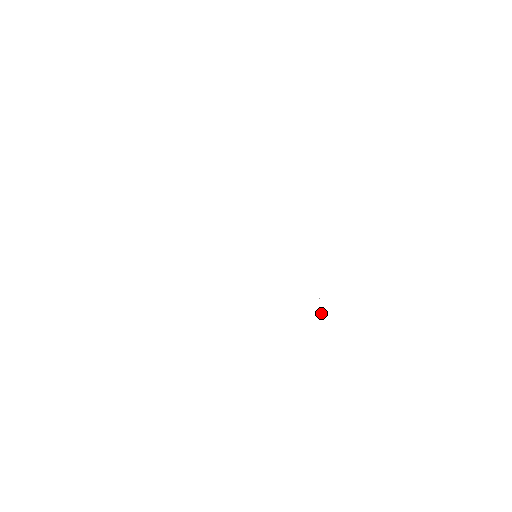
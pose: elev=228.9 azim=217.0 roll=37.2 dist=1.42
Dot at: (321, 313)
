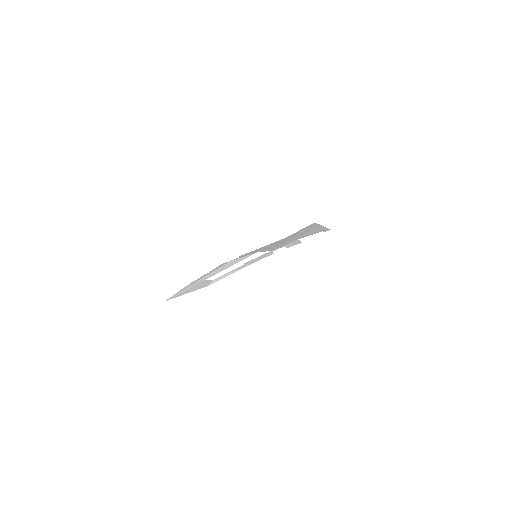
Dot at: (319, 226)
